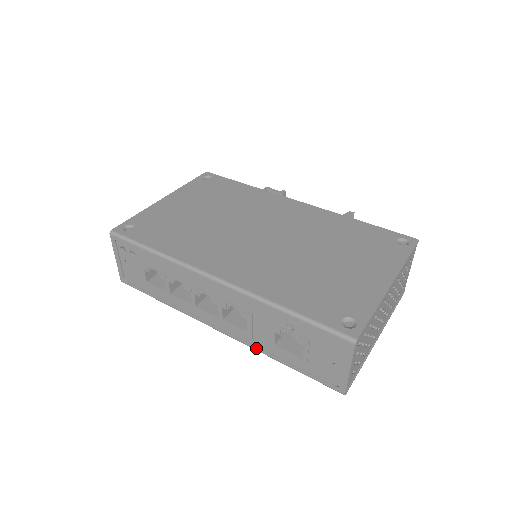
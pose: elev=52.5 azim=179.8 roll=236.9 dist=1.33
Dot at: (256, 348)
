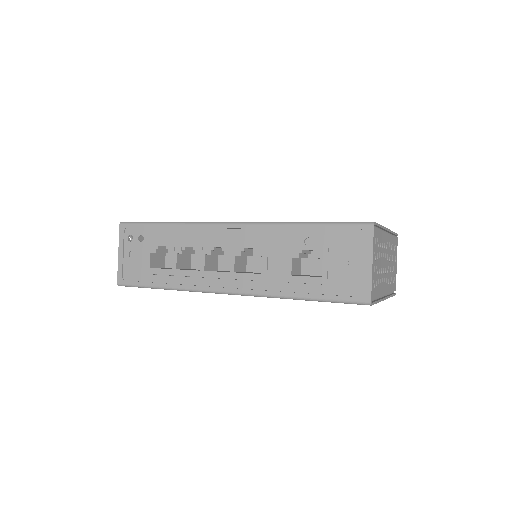
Dot at: (270, 292)
